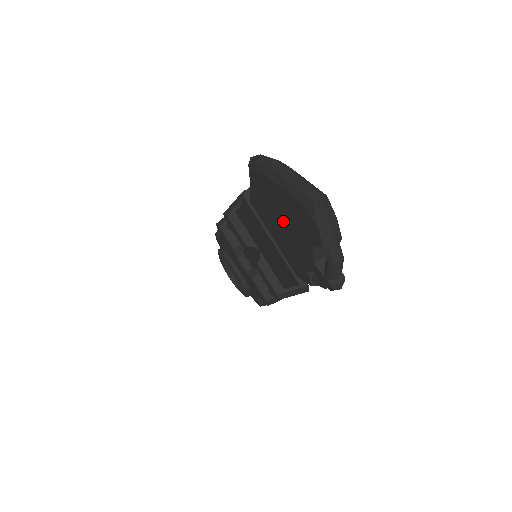
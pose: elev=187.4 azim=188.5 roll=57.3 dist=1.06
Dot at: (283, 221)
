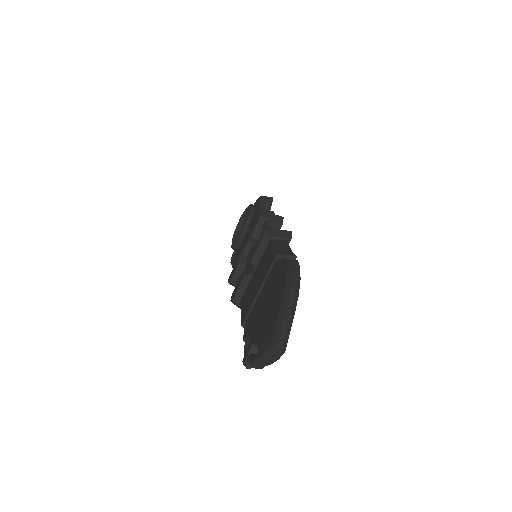
Dot at: (267, 308)
